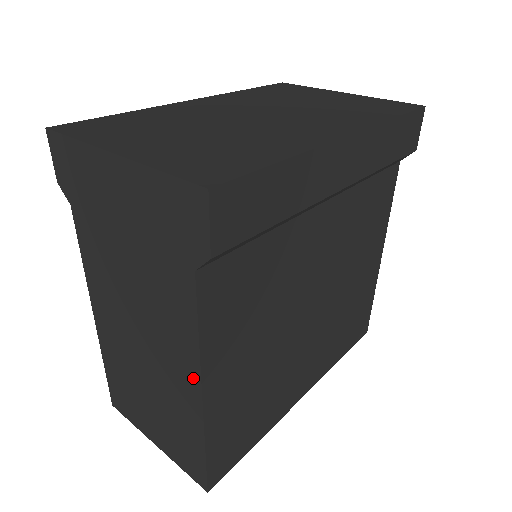
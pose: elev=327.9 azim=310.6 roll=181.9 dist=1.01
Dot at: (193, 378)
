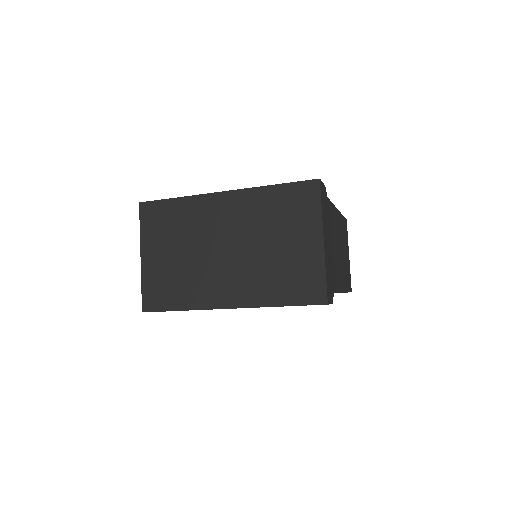
Dot at: occluded
